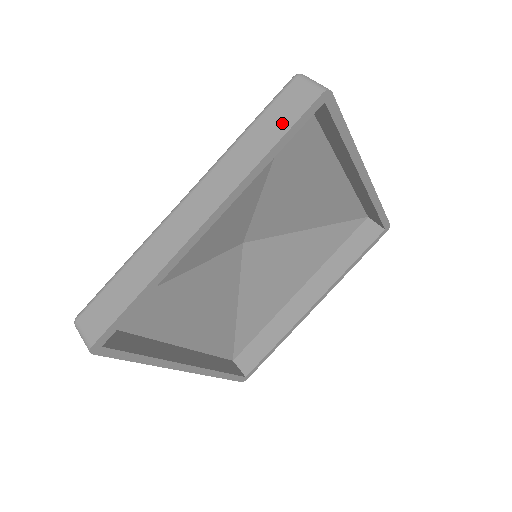
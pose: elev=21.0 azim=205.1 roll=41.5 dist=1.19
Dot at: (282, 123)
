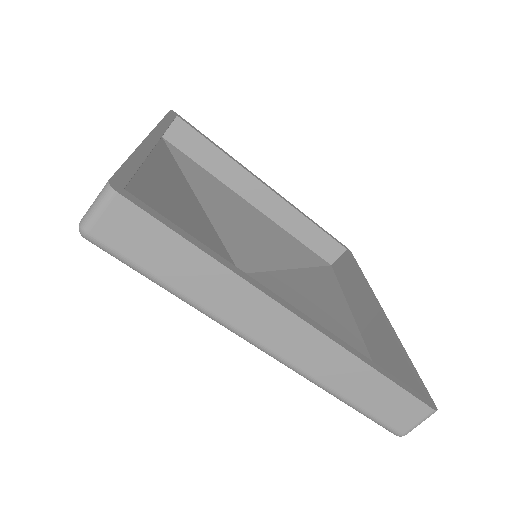
Dot at: occluded
